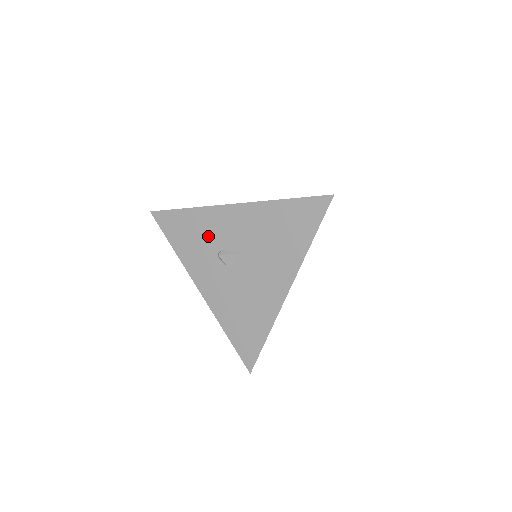
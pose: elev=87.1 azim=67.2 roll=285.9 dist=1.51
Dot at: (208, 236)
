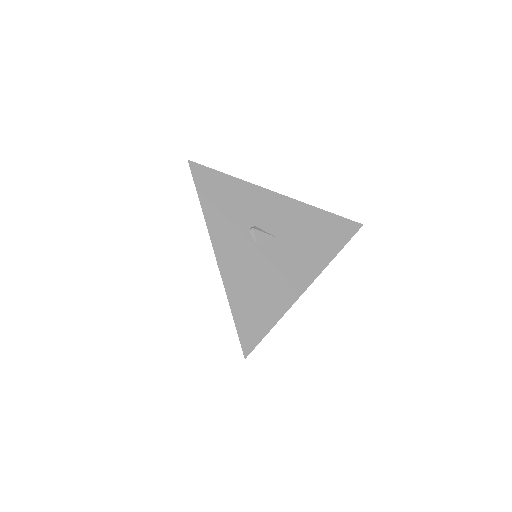
Dot at: (245, 208)
